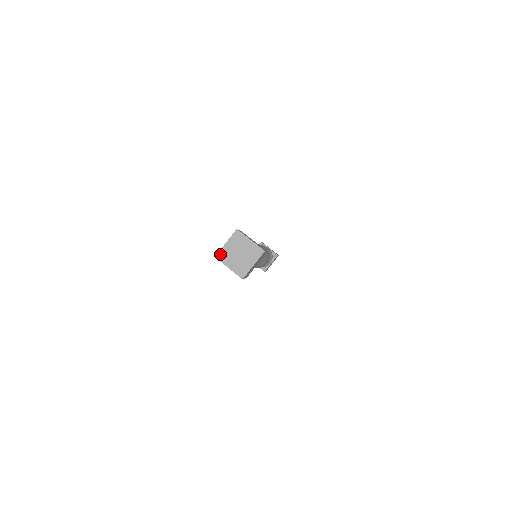
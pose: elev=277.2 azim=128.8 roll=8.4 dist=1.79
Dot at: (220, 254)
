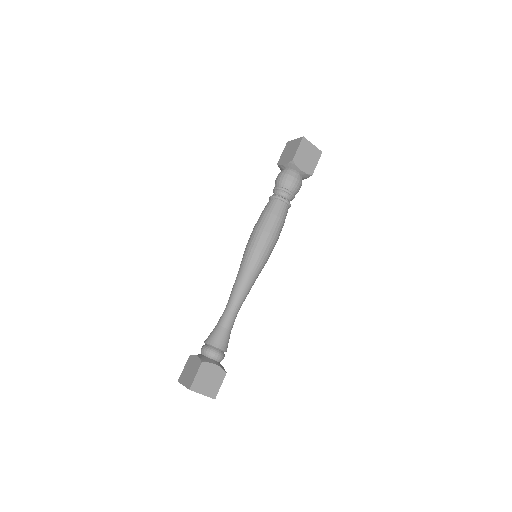
Dot at: (181, 383)
